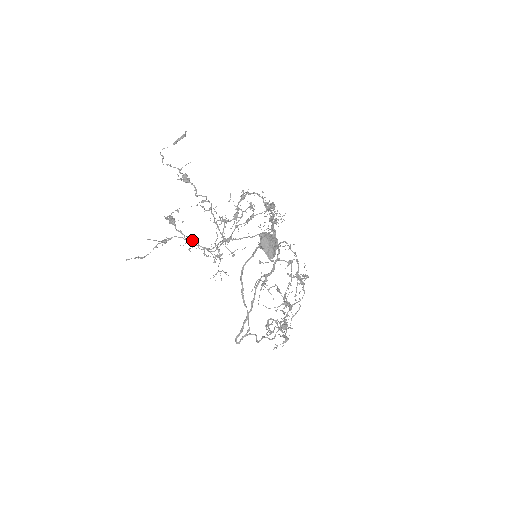
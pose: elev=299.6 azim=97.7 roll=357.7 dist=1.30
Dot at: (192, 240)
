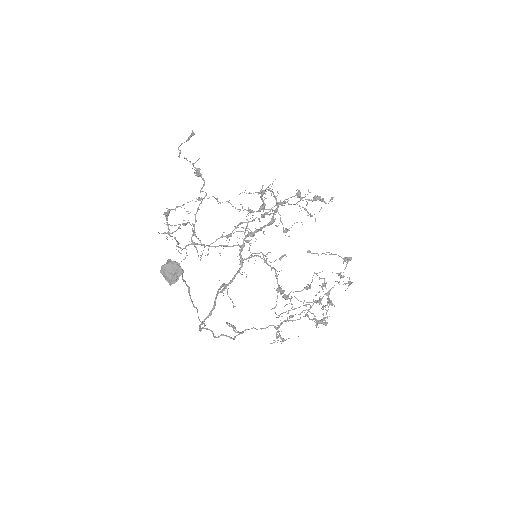
Dot at: occluded
